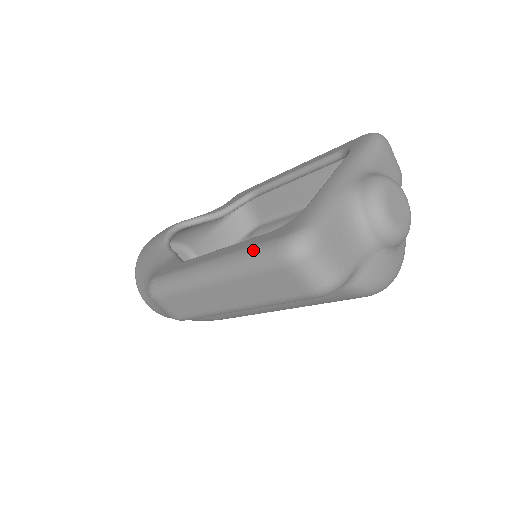
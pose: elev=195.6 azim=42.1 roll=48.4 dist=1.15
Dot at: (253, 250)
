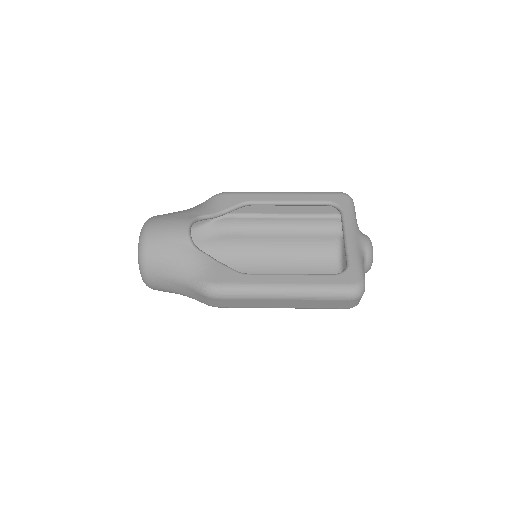
Dot at: (330, 288)
